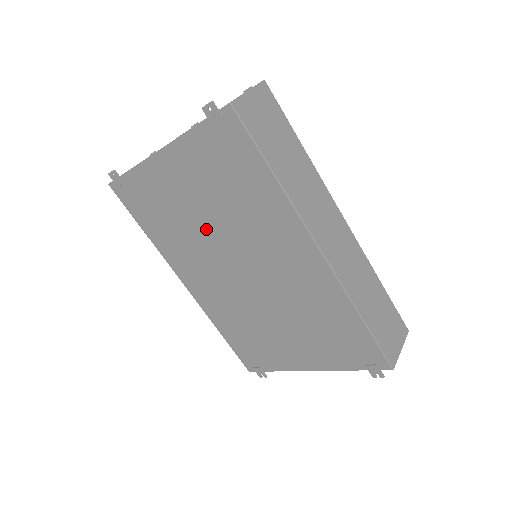
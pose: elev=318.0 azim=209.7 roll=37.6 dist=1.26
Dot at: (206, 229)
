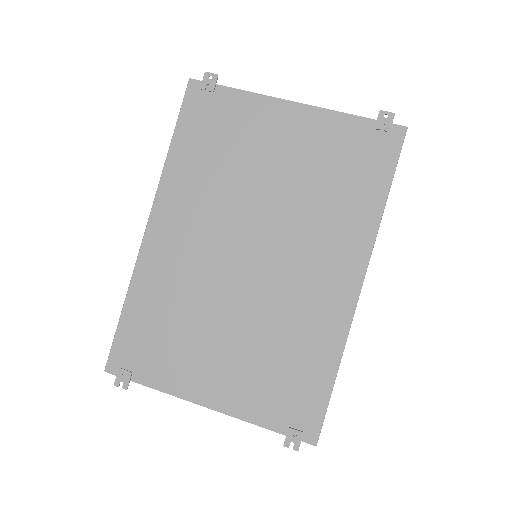
Dot at: (258, 192)
